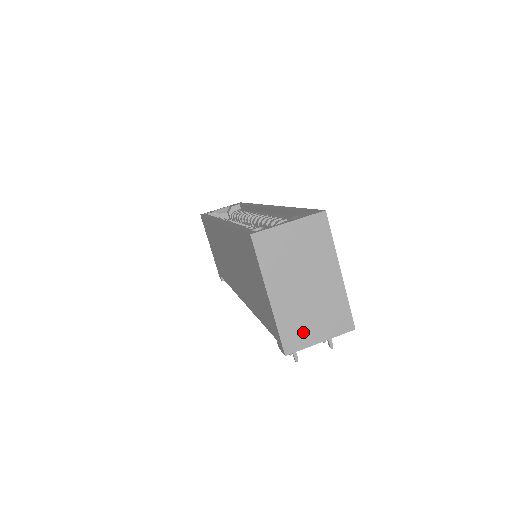
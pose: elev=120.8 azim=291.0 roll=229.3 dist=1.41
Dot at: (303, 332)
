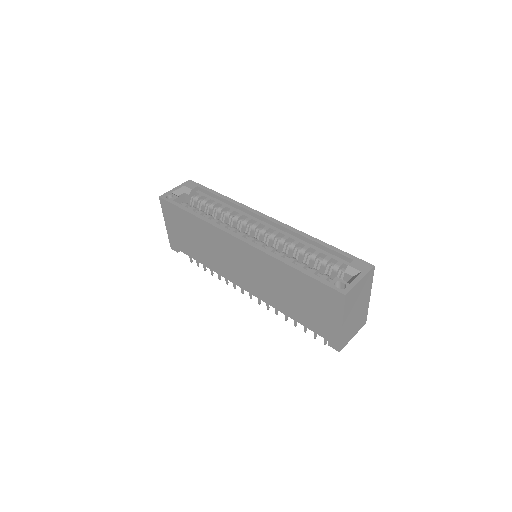
Dot at: (349, 336)
